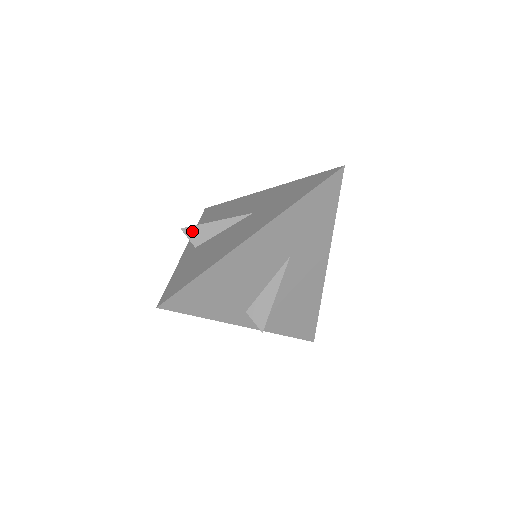
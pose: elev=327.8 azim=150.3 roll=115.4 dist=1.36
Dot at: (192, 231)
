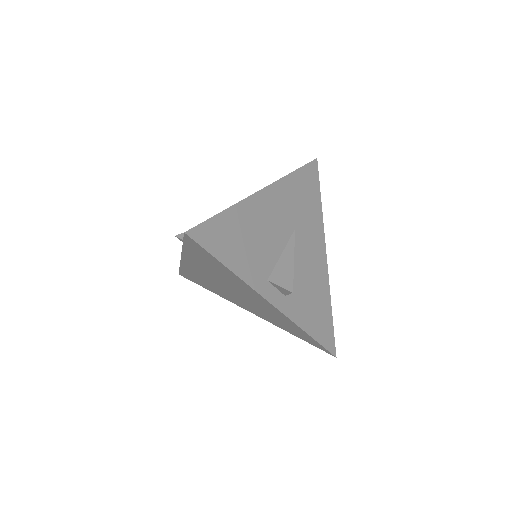
Dot at: occluded
